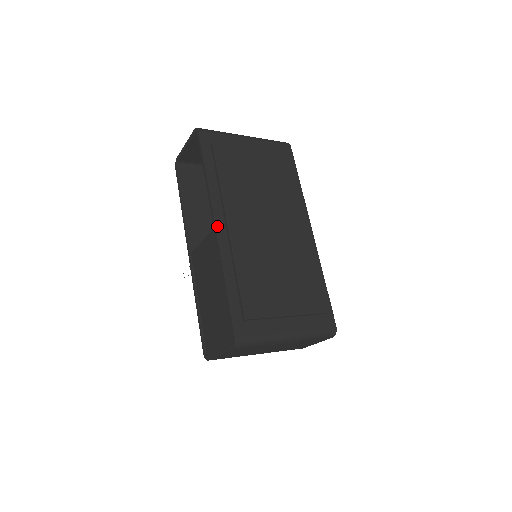
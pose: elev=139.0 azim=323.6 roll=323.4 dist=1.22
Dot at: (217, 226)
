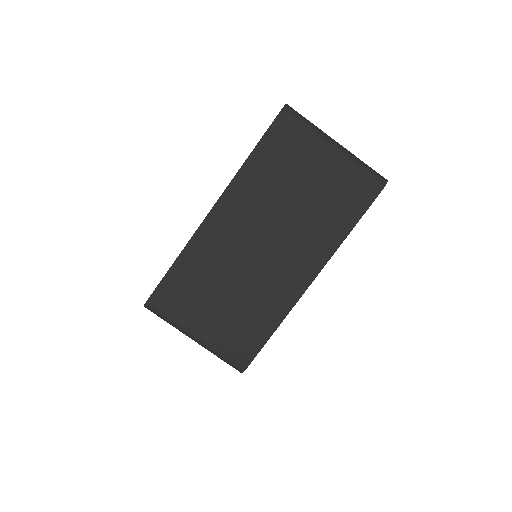
Dot at: (212, 210)
